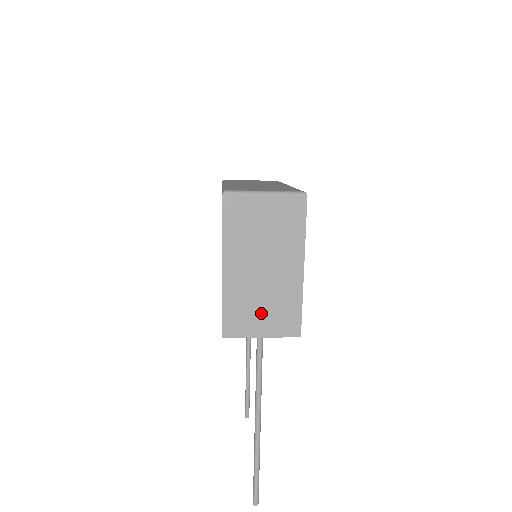
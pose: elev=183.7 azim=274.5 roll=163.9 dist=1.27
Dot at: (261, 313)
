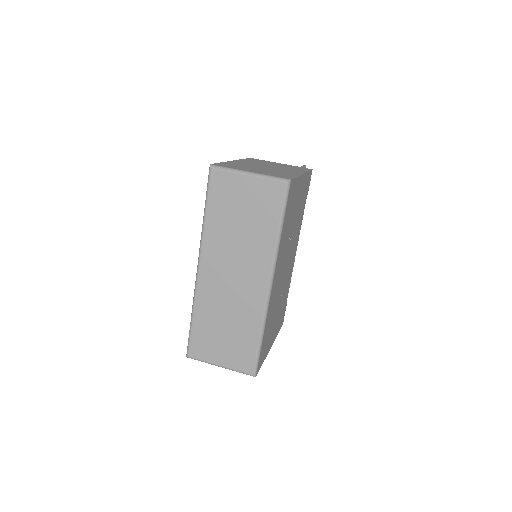
Dot at: occluded
